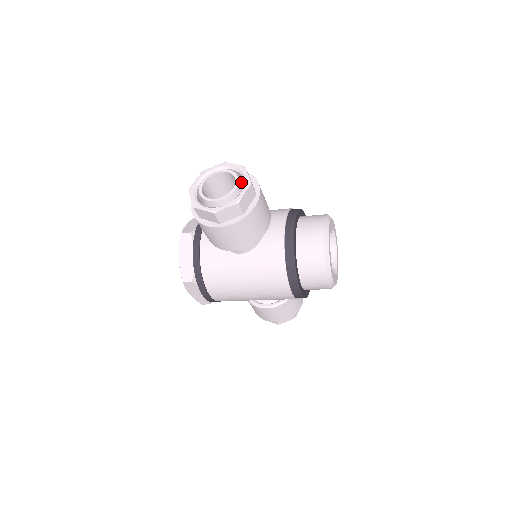
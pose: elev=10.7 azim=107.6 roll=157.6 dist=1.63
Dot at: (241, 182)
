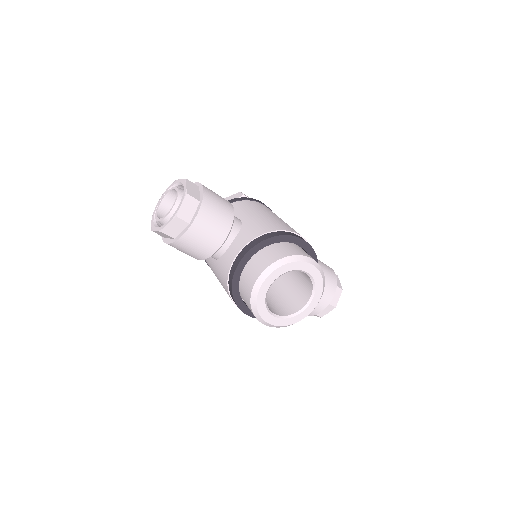
Dot at: occluded
